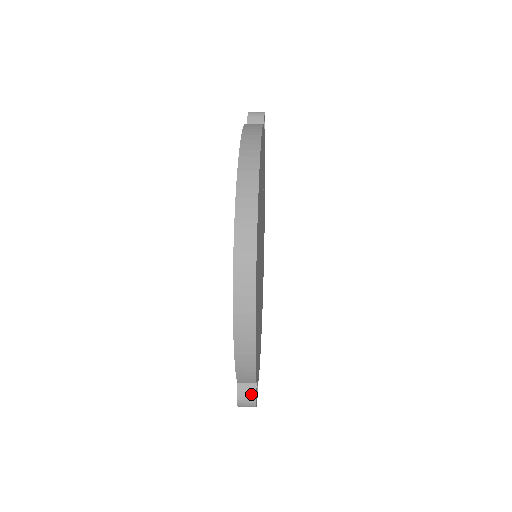
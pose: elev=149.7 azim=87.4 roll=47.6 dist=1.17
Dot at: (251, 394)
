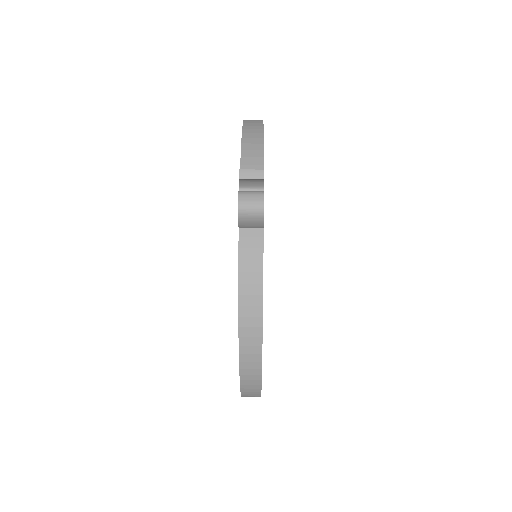
Dot at: occluded
